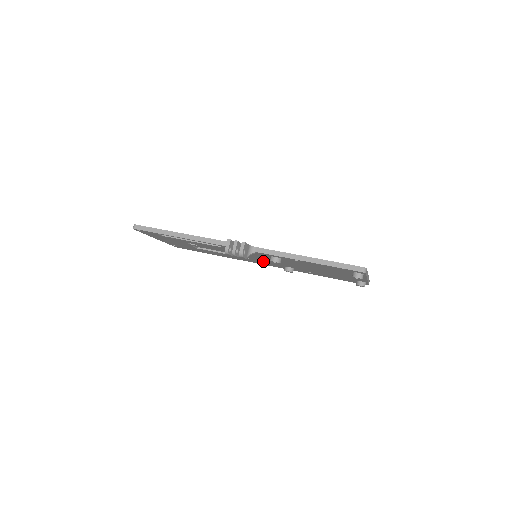
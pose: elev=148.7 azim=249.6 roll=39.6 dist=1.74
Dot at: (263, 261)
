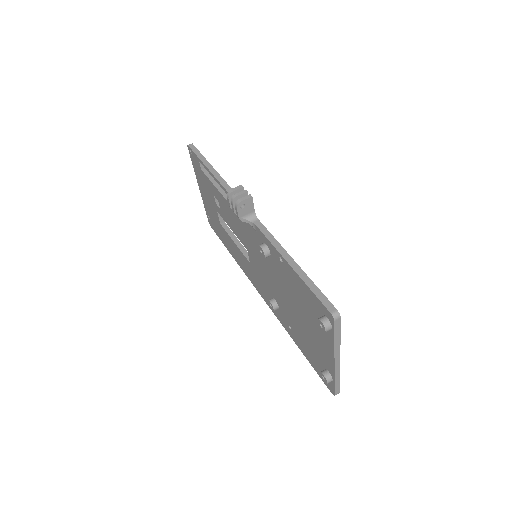
Dot at: (259, 274)
